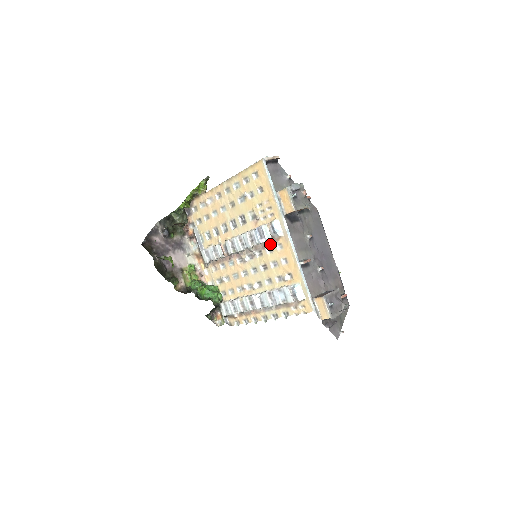
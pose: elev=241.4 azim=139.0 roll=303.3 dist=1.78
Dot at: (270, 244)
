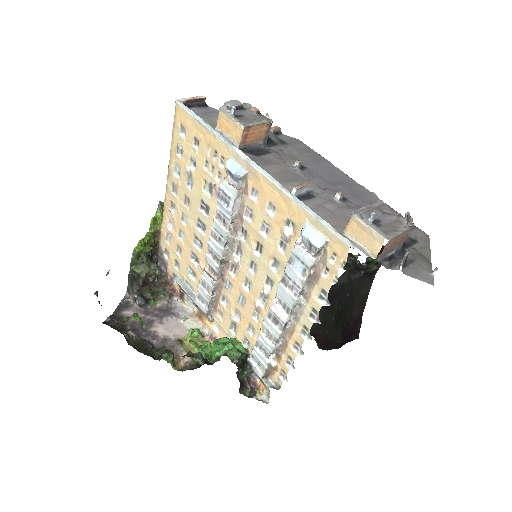
Dot at: (244, 204)
